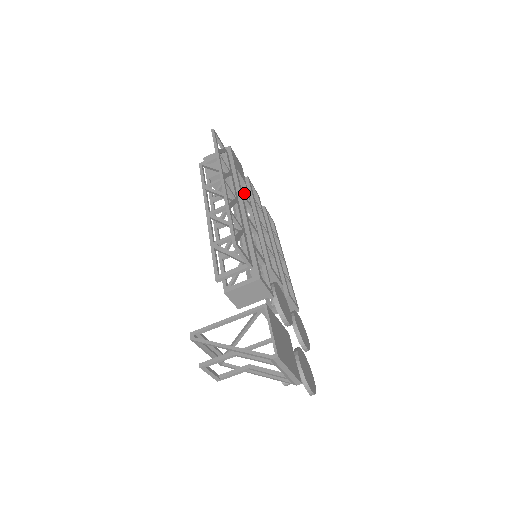
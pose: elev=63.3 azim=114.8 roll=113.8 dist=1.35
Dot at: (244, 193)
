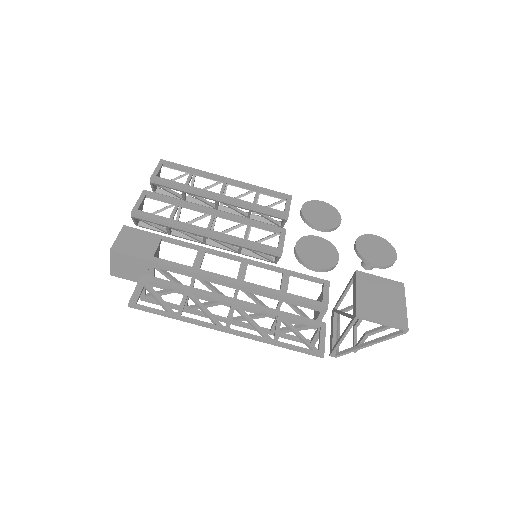
Dot at: occluded
